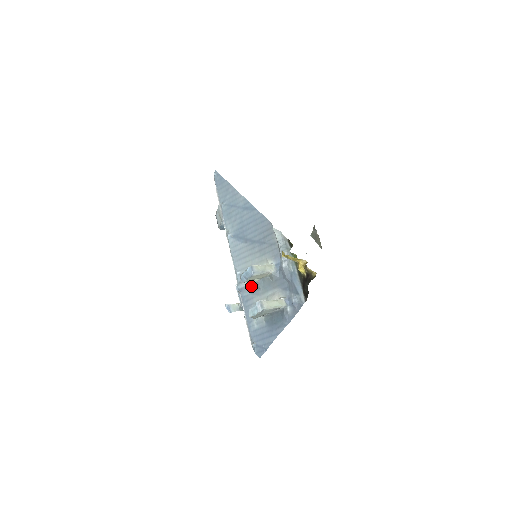
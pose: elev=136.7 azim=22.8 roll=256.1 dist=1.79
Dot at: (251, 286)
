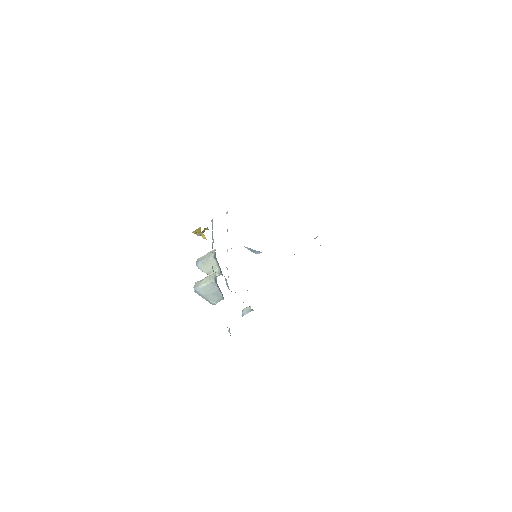
Dot at: (226, 280)
